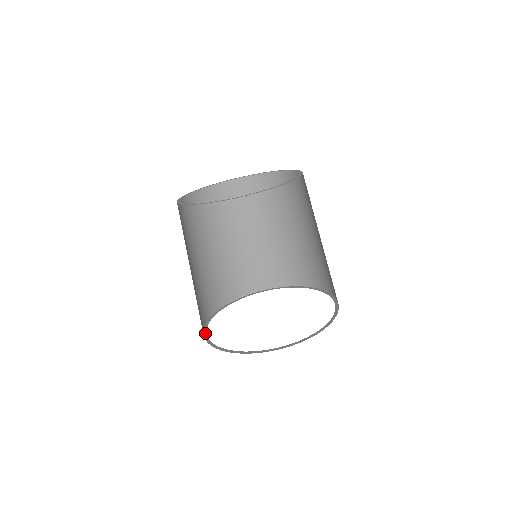
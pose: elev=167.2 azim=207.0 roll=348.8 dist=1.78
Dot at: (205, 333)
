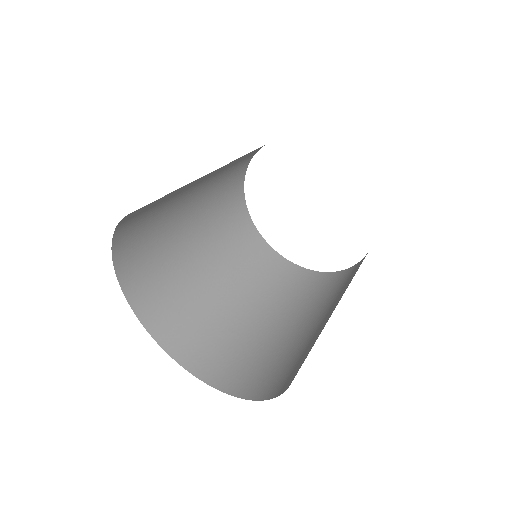
Dot at: (115, 259)
